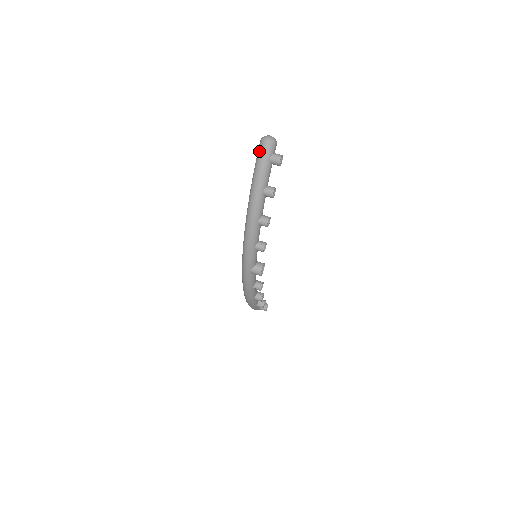
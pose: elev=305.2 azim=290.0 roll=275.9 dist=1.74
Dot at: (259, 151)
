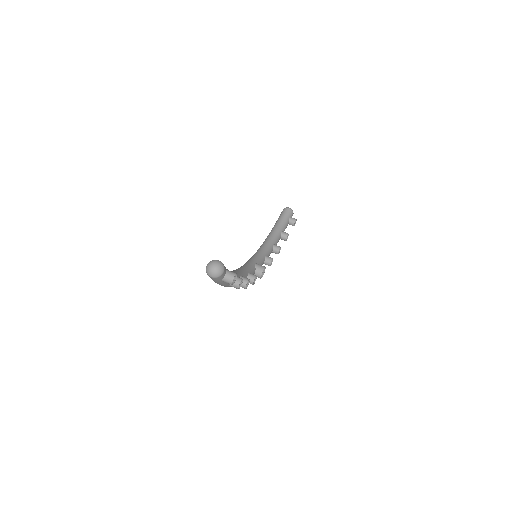
Dot at: occluded
